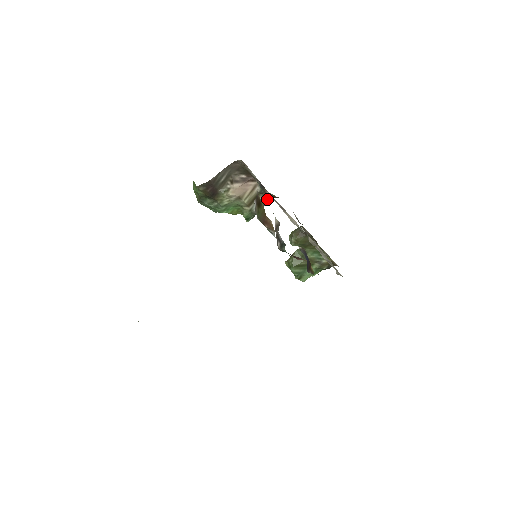
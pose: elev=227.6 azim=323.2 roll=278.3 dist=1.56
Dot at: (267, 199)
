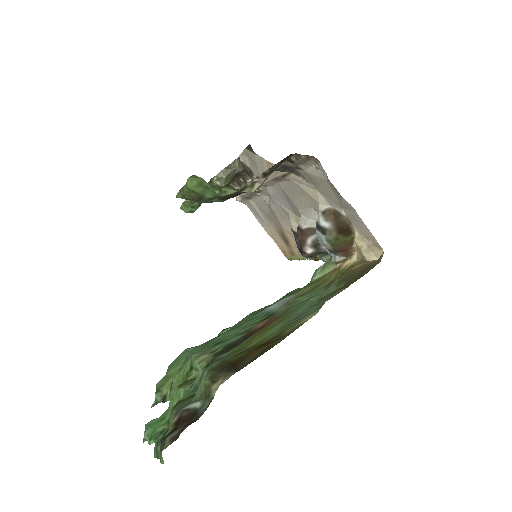
Dot at: occluded
